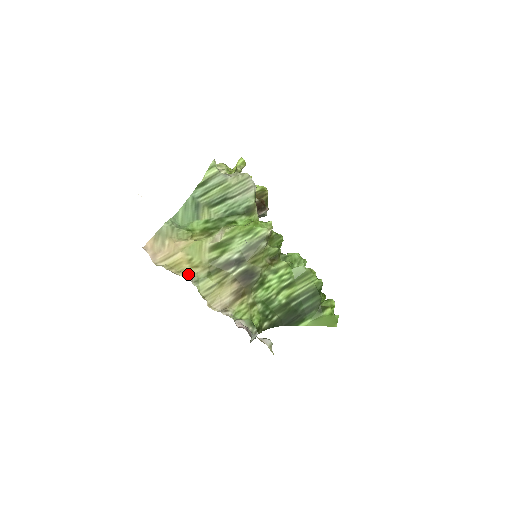
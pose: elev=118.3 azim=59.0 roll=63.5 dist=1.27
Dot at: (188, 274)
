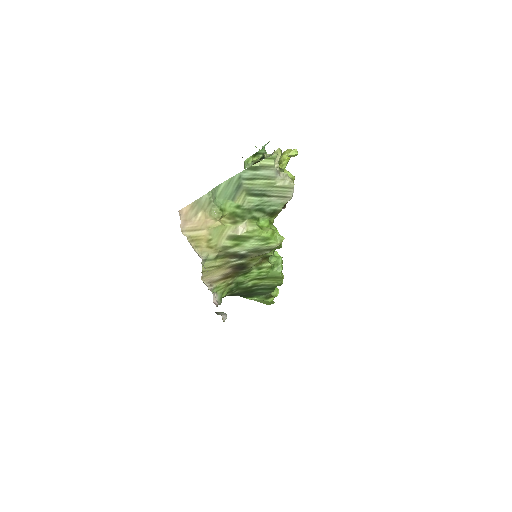
Dot at: (202, 251)
